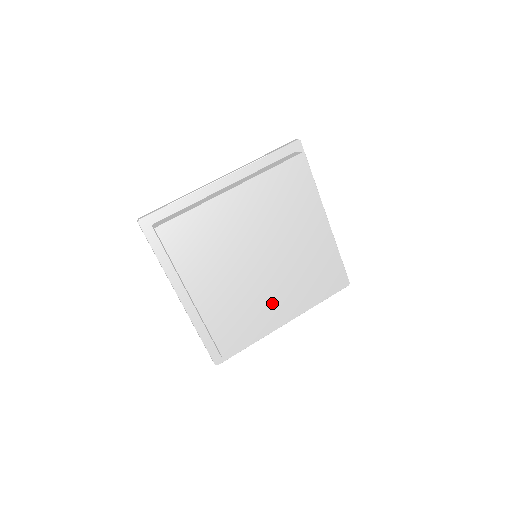
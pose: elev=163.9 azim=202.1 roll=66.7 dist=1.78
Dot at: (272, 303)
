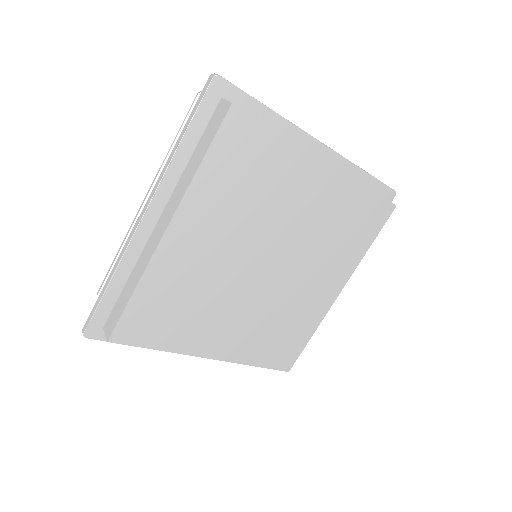
Dot at: (308, 293)
